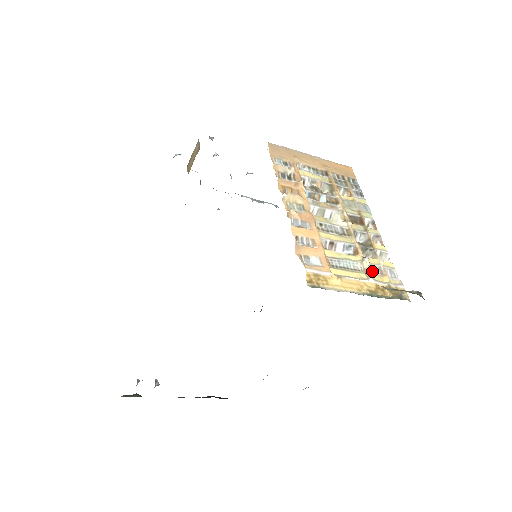
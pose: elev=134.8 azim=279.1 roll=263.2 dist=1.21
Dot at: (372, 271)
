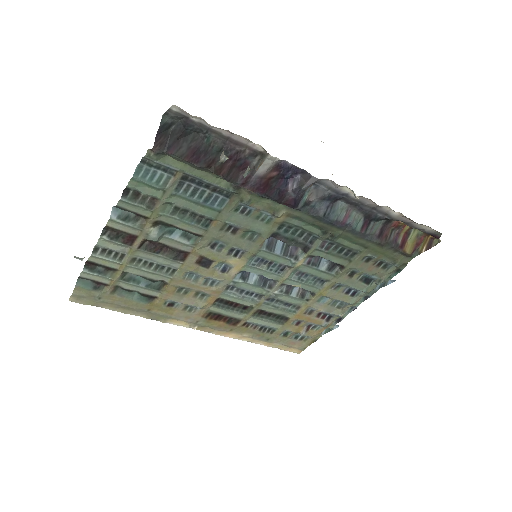
Dot at: occluded
